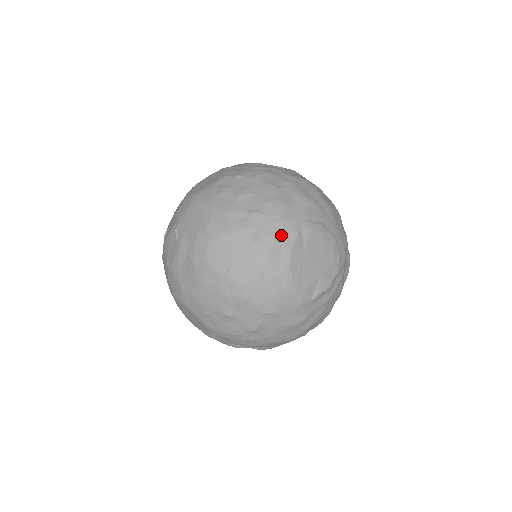
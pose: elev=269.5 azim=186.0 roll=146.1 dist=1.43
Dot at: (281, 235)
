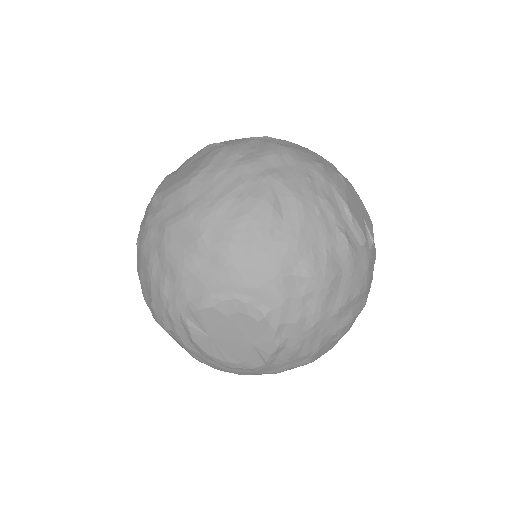
Dot at: (178, 328)
